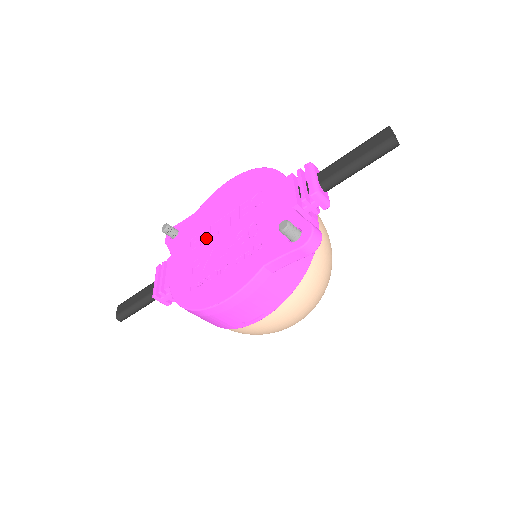
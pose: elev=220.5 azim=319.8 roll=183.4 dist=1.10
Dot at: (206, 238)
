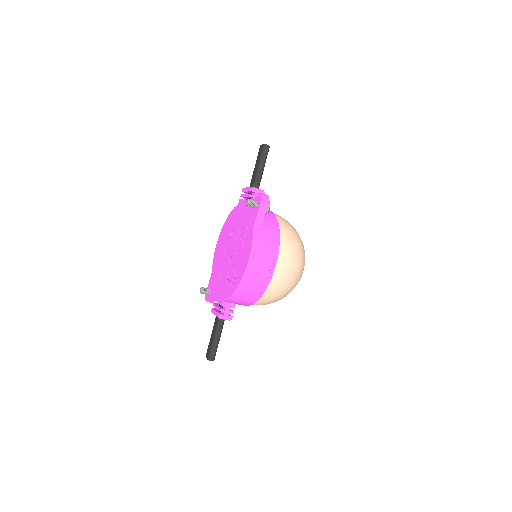
Dot at: (224, 266)
